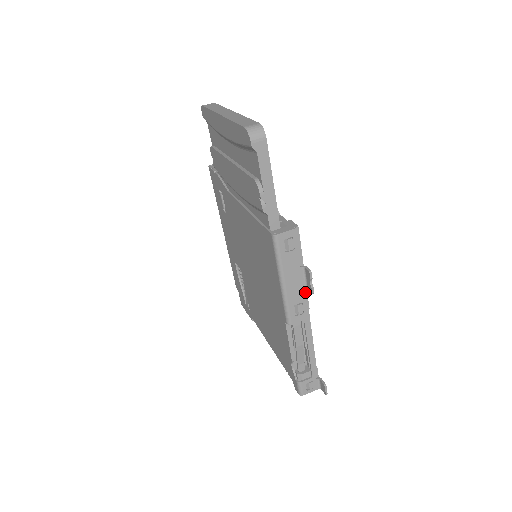
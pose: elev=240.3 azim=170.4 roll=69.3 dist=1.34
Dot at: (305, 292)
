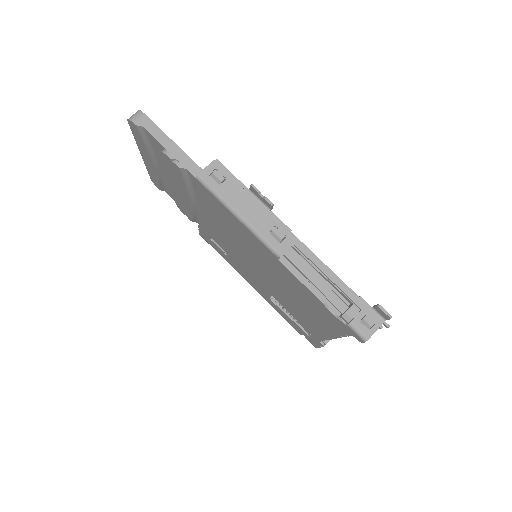
Dot at: (273, 216)
